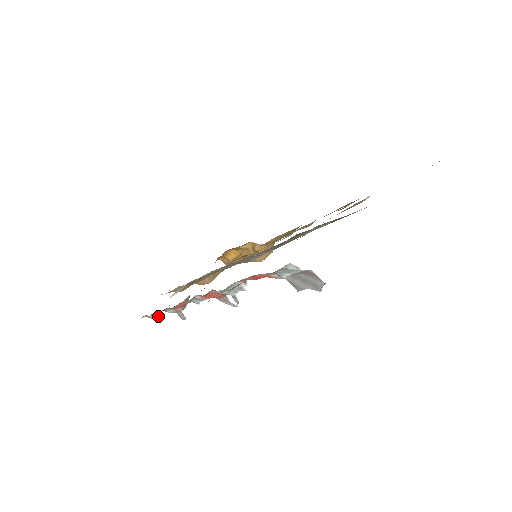
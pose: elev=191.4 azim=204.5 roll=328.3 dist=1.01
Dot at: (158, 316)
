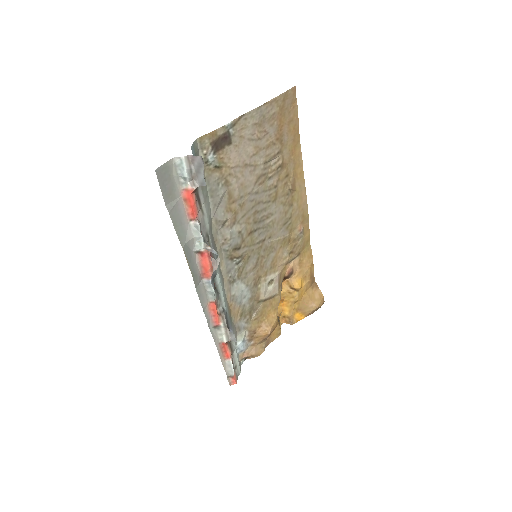
Dot at: (232, 365)
